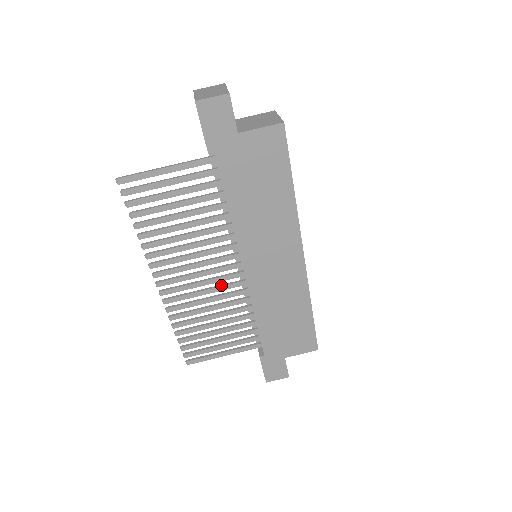
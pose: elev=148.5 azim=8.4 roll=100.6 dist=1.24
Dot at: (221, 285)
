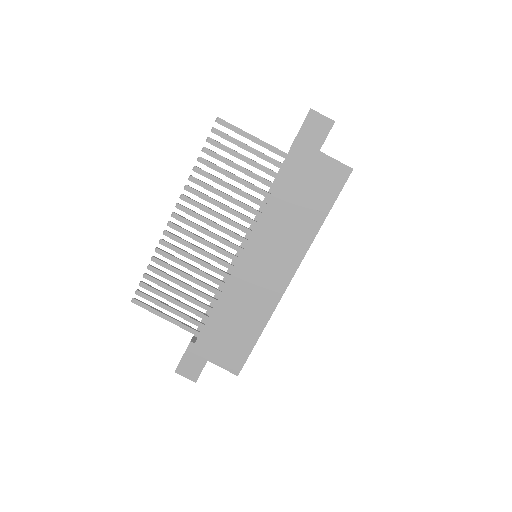
Dot at: (214, 255)
